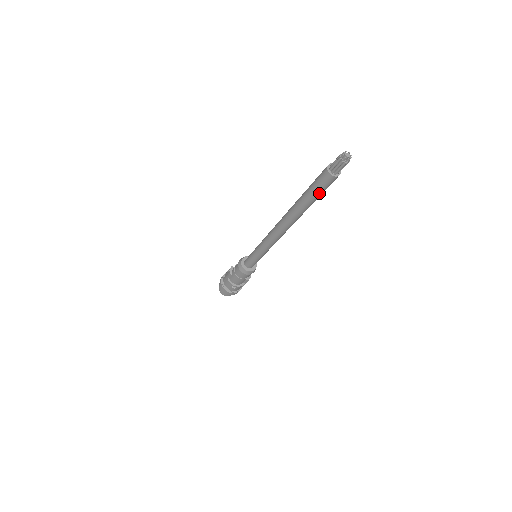
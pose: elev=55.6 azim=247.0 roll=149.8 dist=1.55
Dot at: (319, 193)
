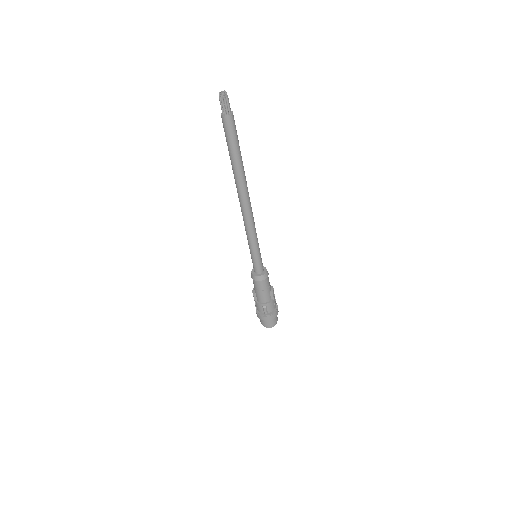
Dot at: (233, 141)
